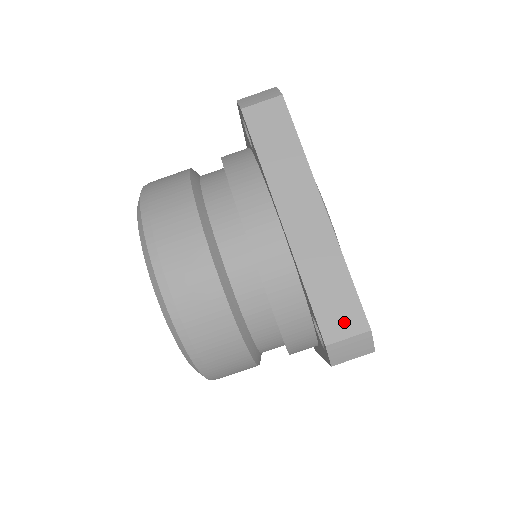
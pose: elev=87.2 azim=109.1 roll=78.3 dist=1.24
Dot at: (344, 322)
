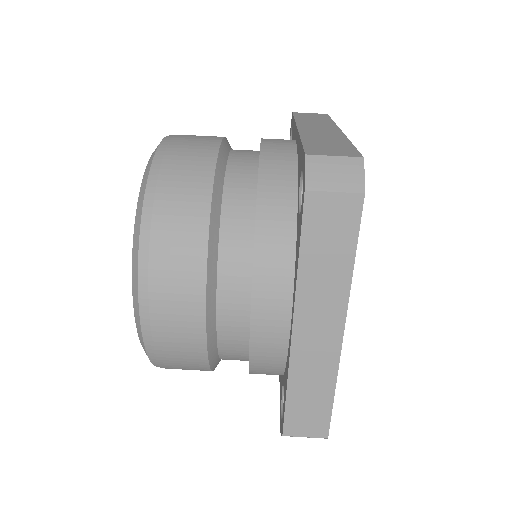
Dot at: (308, 426)
